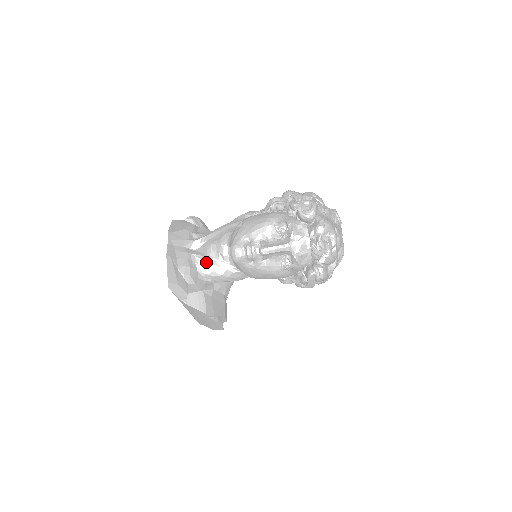
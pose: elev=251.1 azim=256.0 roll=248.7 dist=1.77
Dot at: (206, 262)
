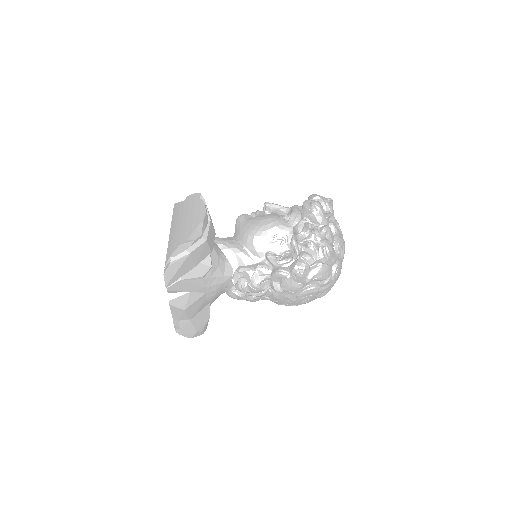
Dot at: occluded
